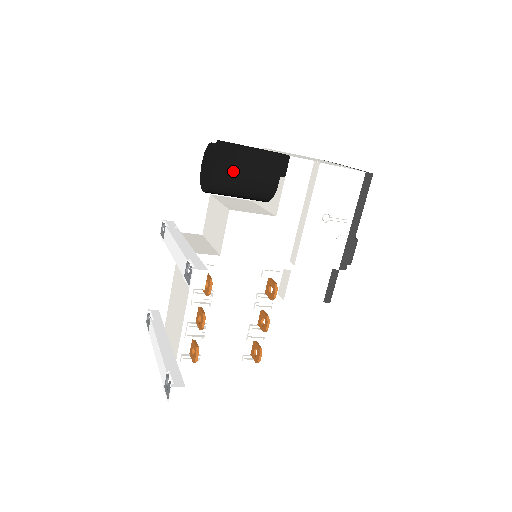
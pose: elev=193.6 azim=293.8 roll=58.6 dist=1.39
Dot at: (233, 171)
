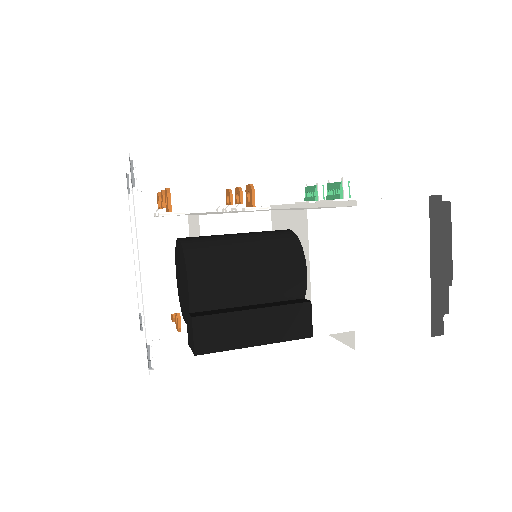
Dot at: occluded
